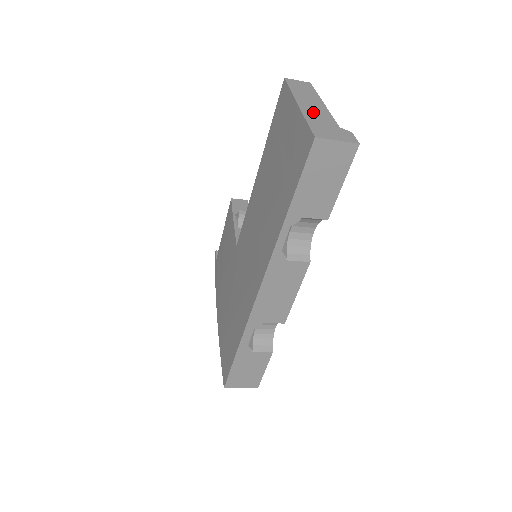
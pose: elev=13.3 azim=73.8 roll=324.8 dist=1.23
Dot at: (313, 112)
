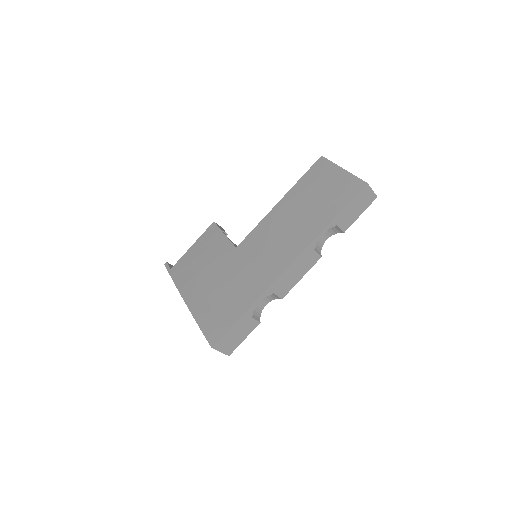
Dot at: occluded
